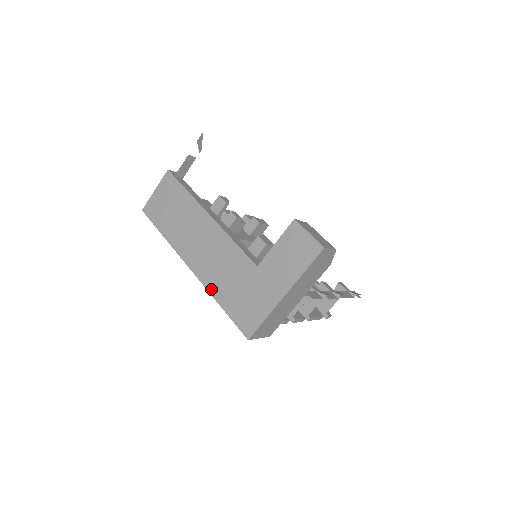
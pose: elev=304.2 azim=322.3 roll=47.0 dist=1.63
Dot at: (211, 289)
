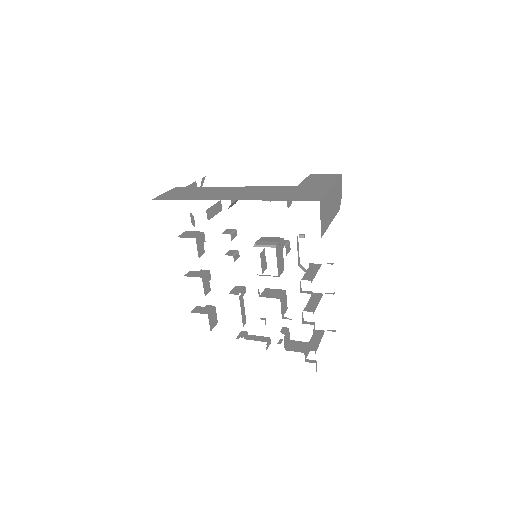
Dot at: (261, 199)
